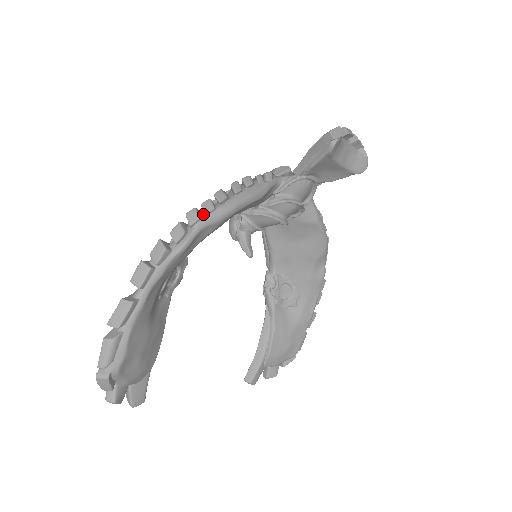
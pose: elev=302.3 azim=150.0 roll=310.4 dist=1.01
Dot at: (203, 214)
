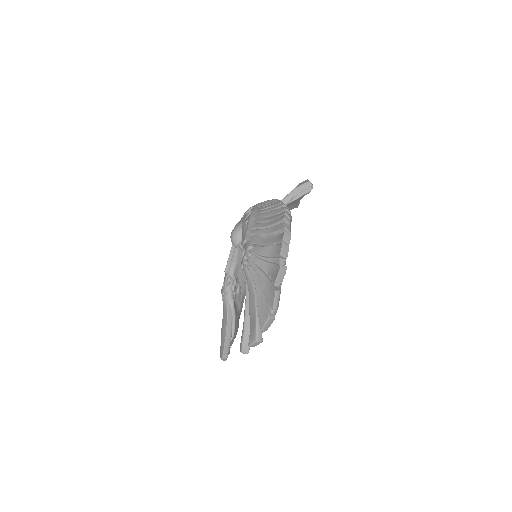
Dot at: (288, 219)
